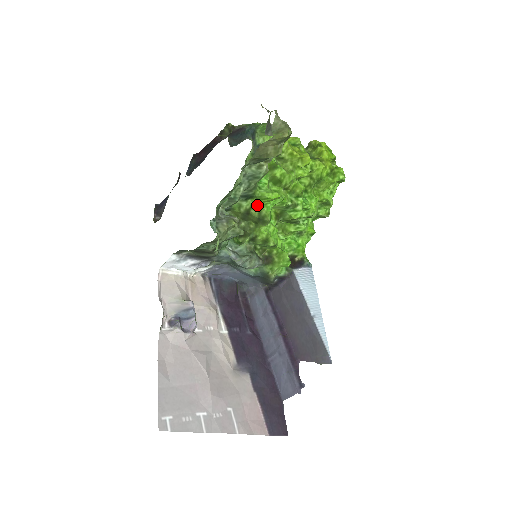
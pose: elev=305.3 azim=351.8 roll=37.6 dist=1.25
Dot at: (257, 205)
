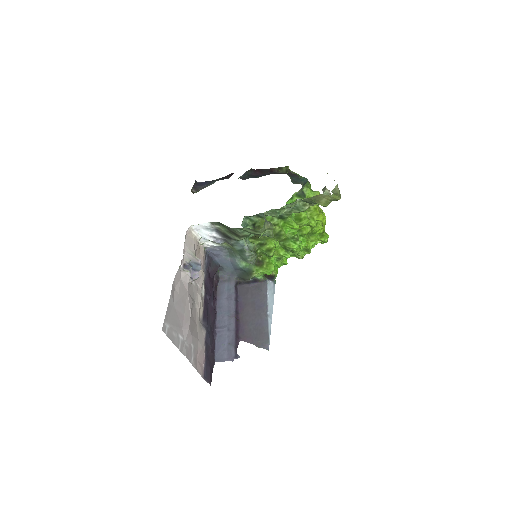
Dot at: (281, 225)
